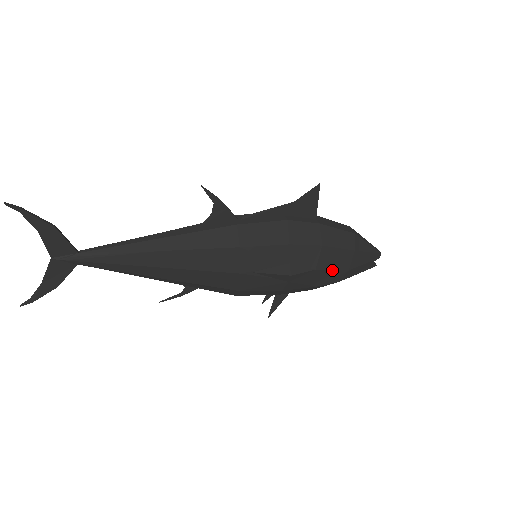
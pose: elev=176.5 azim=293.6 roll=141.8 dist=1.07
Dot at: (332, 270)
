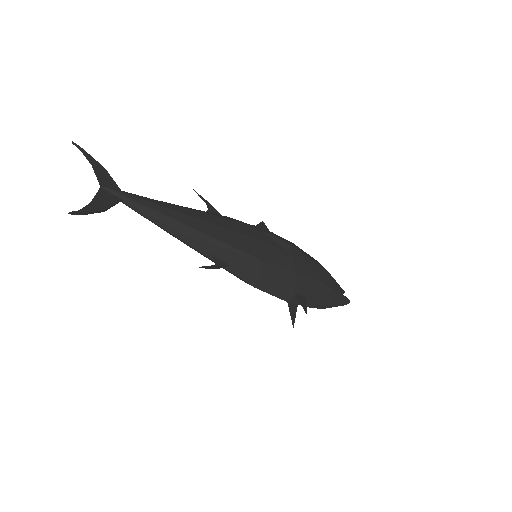
Dot at: (316, 264)
